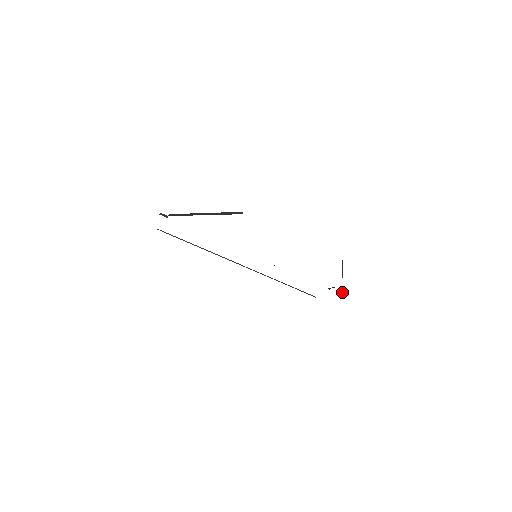
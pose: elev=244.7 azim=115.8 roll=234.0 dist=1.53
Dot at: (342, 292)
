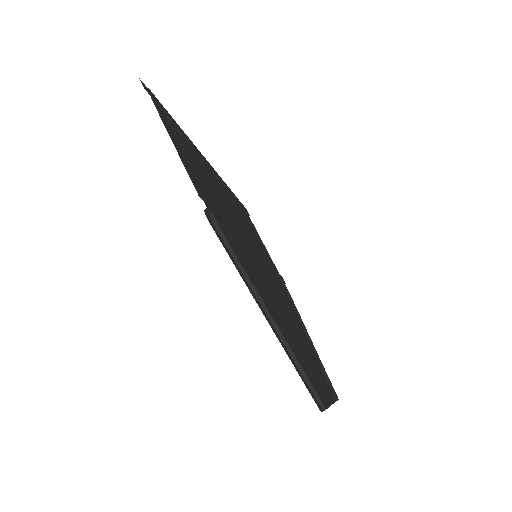
Dot at: (285, 283)
